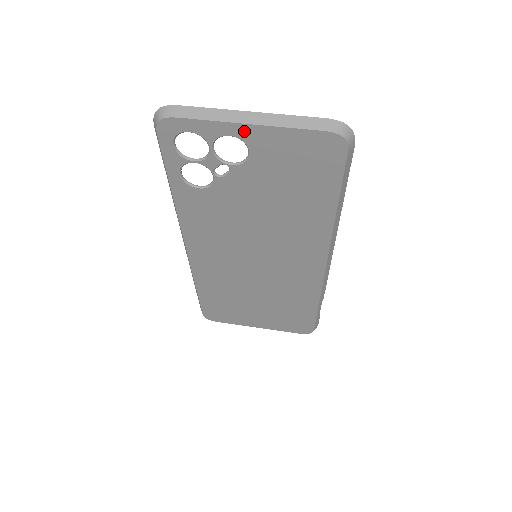
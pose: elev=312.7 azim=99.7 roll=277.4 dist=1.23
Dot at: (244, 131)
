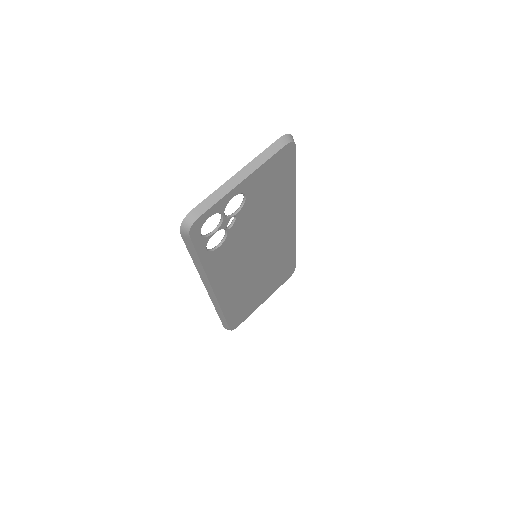
Dot at: (241, 187)
